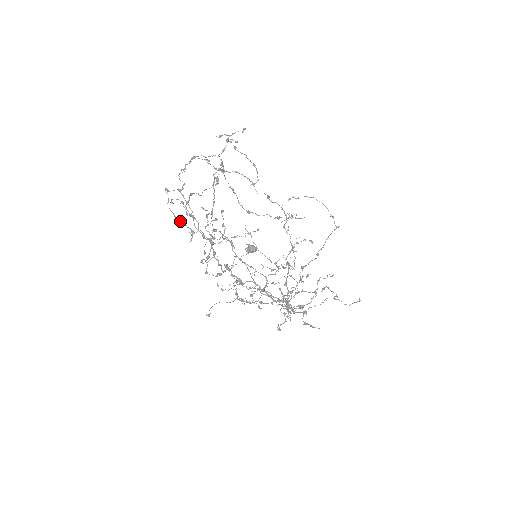
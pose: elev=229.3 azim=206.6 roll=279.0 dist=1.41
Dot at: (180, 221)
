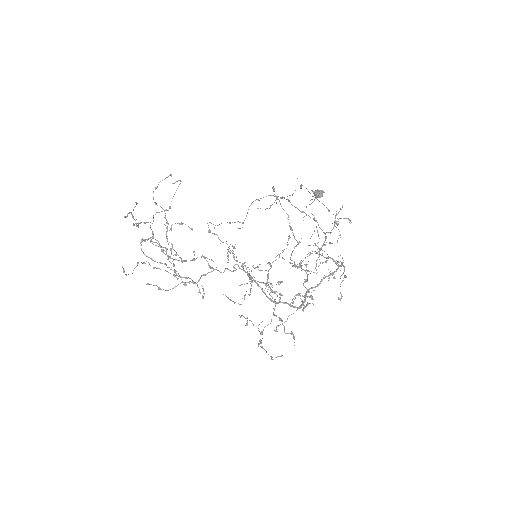
Dot at: (174, 250)
